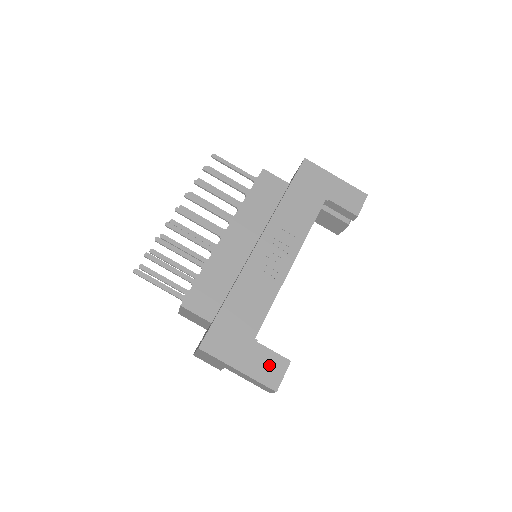
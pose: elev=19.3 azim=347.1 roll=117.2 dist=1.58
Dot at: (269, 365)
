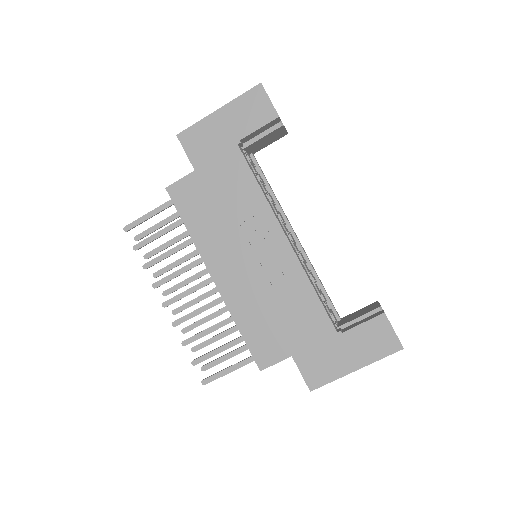
Dot at: (373, 337)
